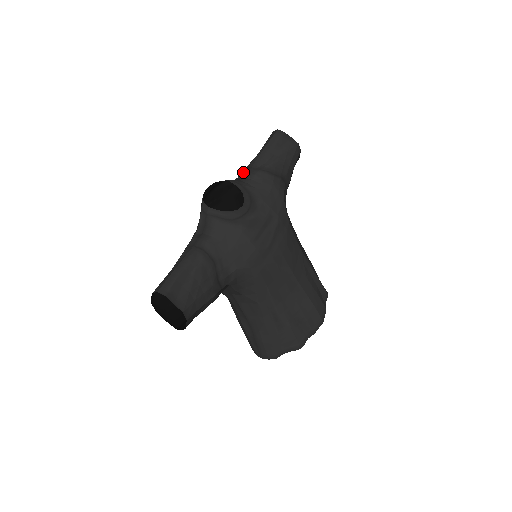
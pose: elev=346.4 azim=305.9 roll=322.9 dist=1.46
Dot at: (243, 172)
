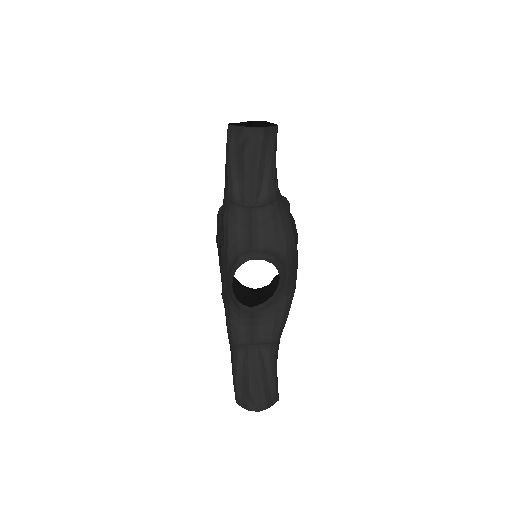
Dot at: (241, 217)
